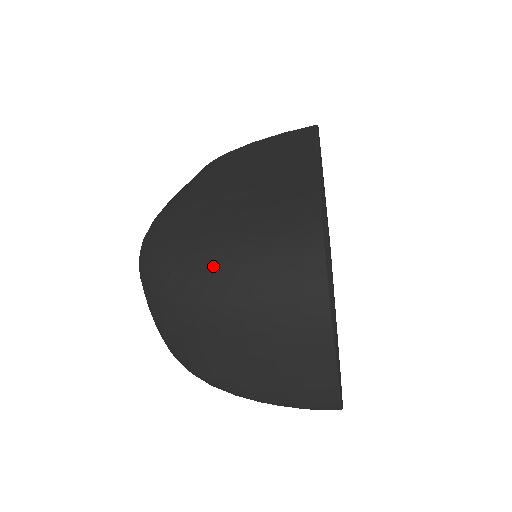
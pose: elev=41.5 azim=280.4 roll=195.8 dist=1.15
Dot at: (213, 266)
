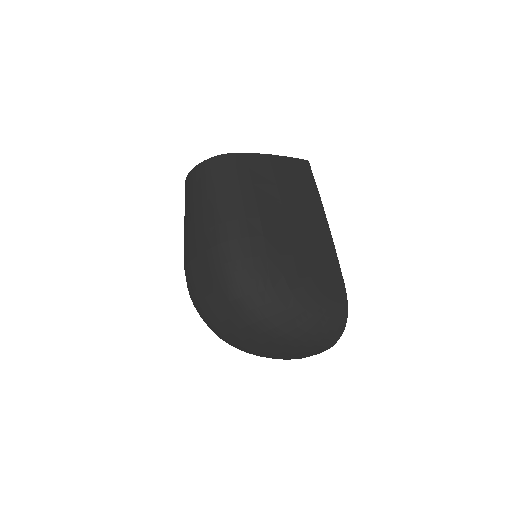
Dot at: (301, 321)
